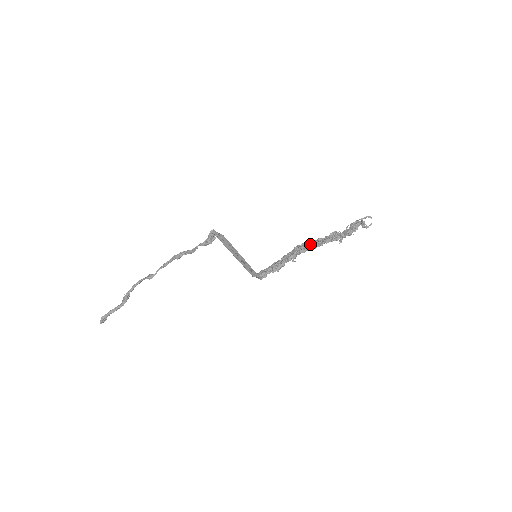
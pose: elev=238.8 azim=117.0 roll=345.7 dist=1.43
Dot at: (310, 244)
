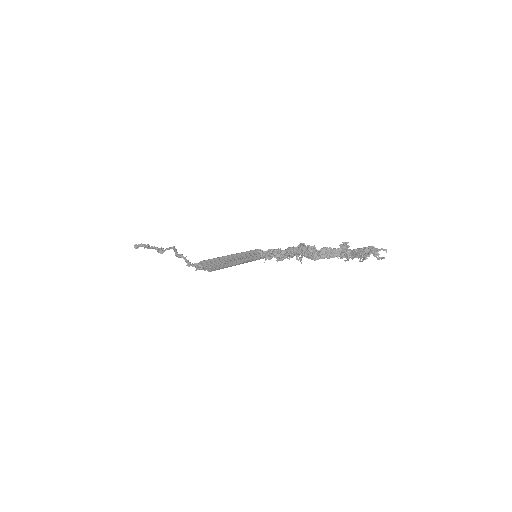
Dot at: (314, 254)
